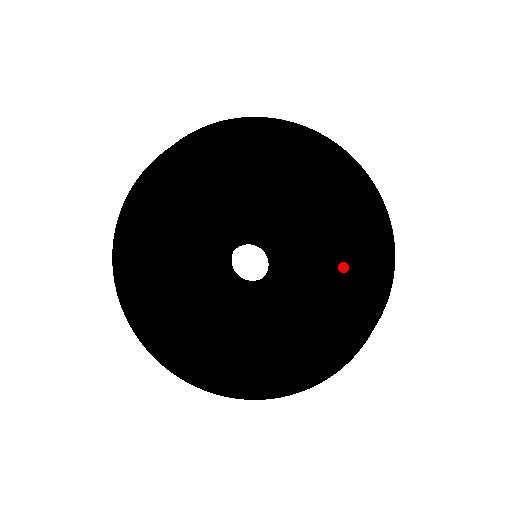
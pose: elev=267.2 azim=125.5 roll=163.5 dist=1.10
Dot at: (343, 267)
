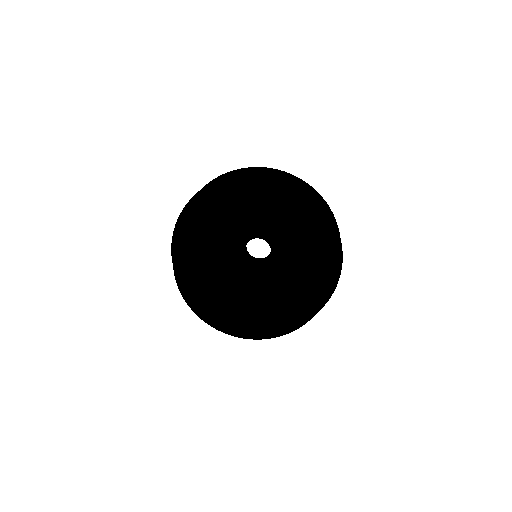
Dot at: (292, 231)
